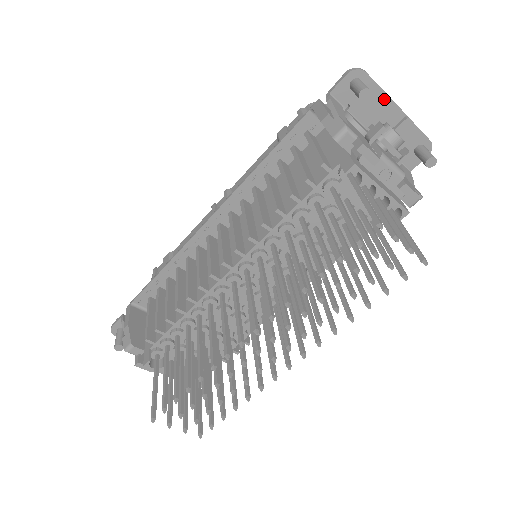
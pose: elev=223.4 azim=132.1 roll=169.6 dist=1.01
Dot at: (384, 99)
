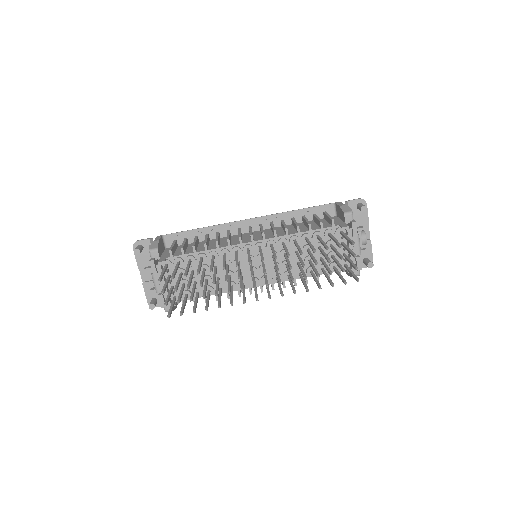
Dot at: (366, 222)
